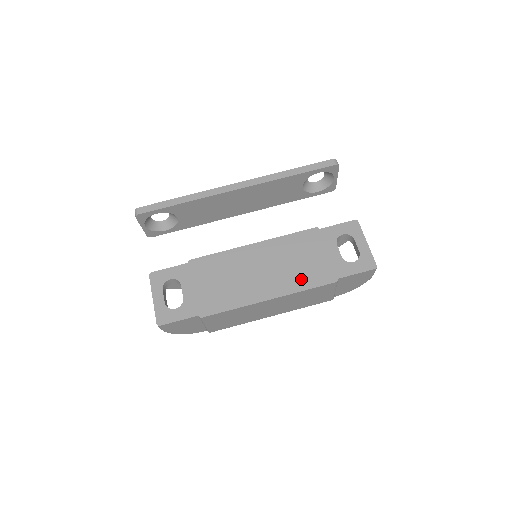
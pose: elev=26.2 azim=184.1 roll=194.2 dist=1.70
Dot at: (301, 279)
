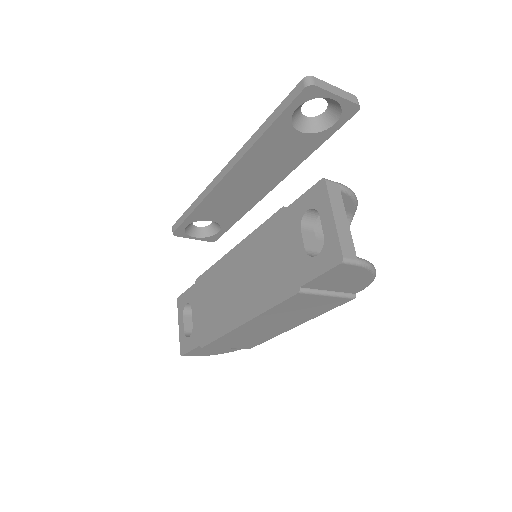
Dot at: (267, 292)
